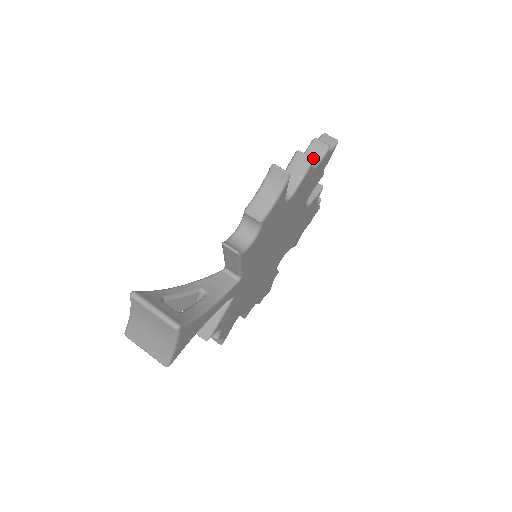
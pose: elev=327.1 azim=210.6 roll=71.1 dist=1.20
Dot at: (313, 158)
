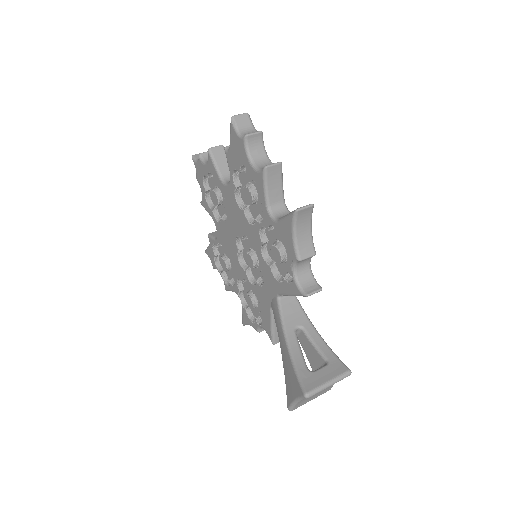
Dot at: (260, 154)
